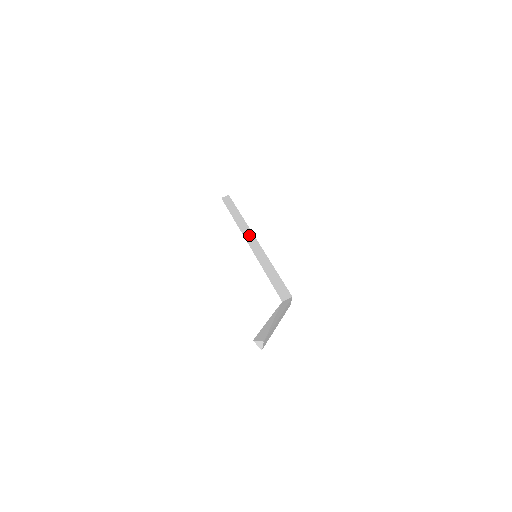
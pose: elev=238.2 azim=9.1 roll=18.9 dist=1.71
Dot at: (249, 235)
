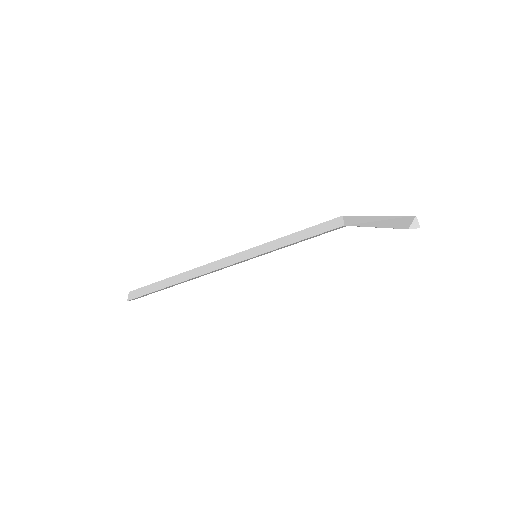
Dot at: (217, 264)
